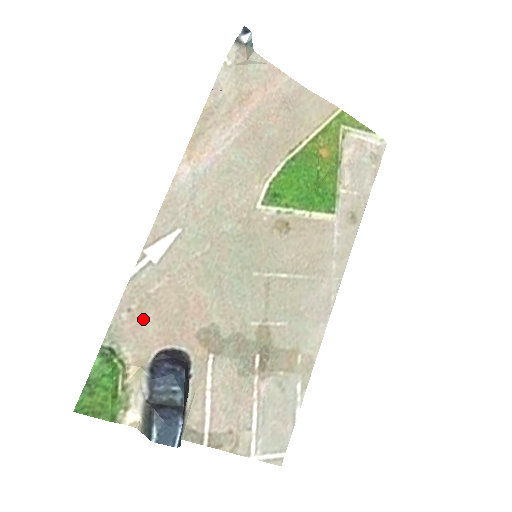
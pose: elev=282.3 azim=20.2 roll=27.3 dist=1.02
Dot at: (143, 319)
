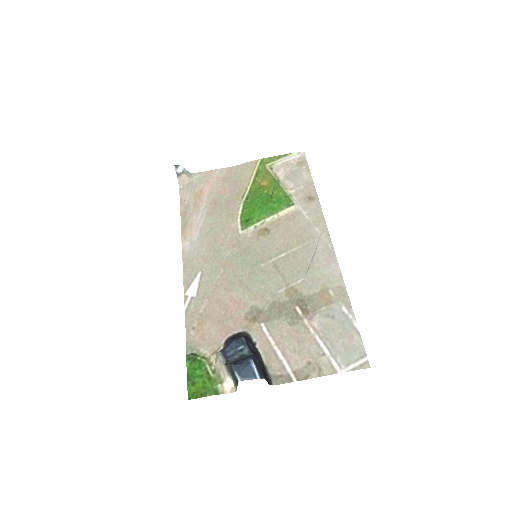
Dot at: (205, 329)
